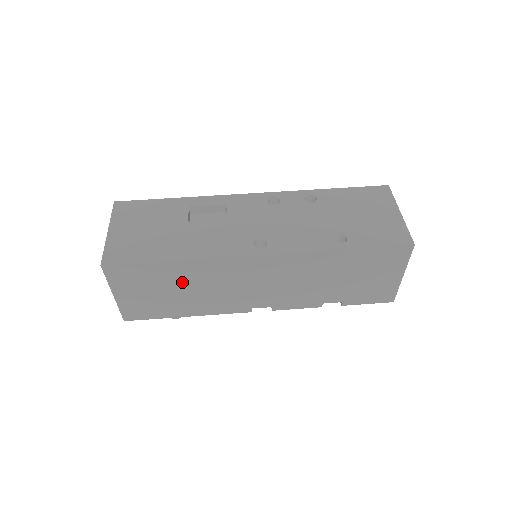
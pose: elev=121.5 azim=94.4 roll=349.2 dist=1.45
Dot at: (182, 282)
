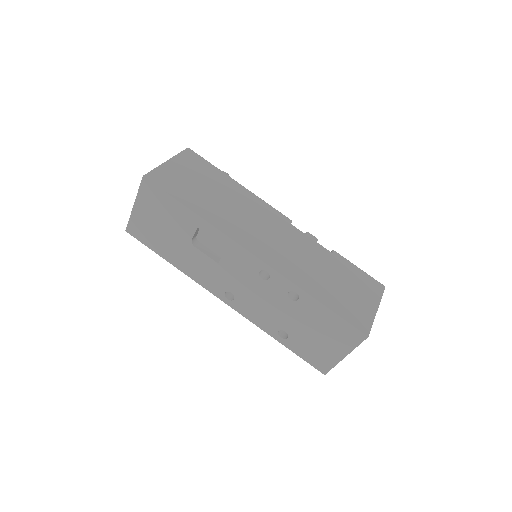
Dot at: occluded
